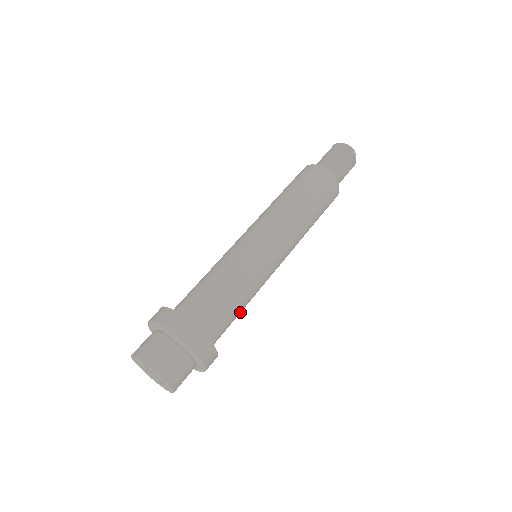
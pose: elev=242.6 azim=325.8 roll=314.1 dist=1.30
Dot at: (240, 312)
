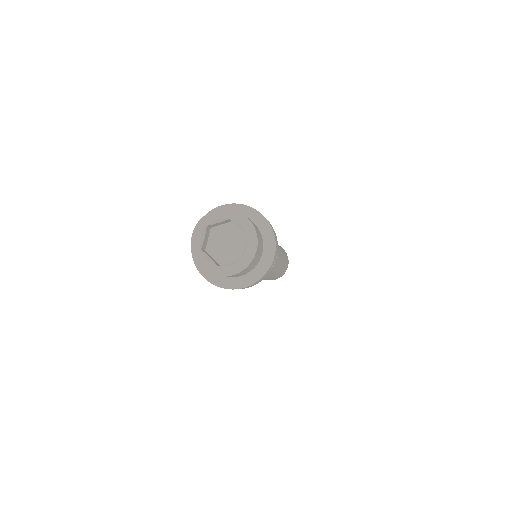
Dot at: occluded
